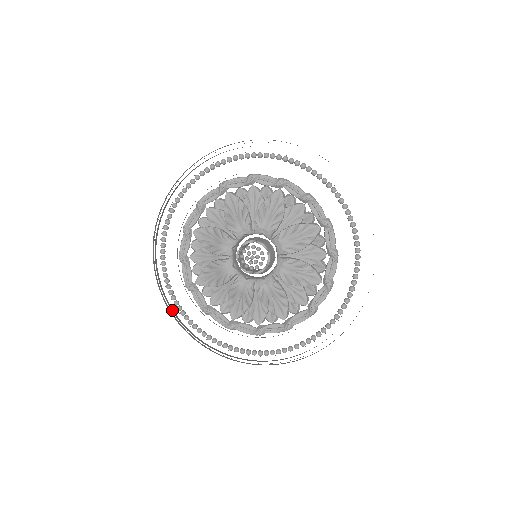
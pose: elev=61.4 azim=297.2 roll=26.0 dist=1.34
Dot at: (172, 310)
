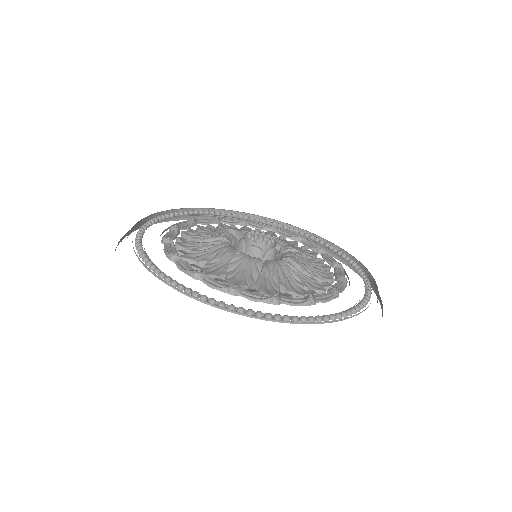
Dot at: (135, 227)
